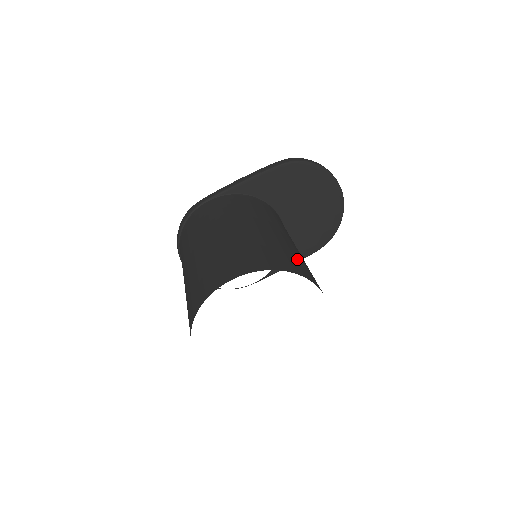
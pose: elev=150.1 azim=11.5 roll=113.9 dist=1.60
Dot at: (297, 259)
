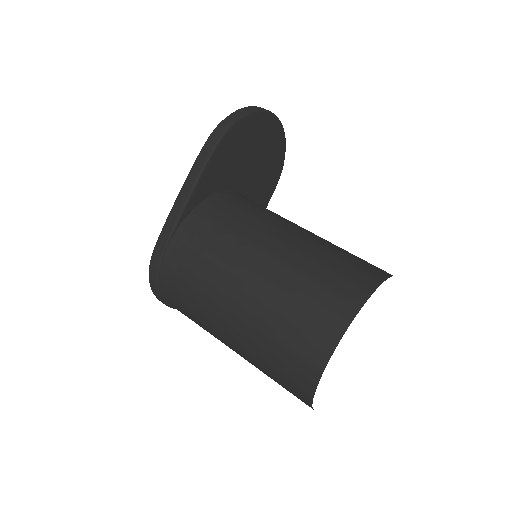
Dot at: (343, 260)
